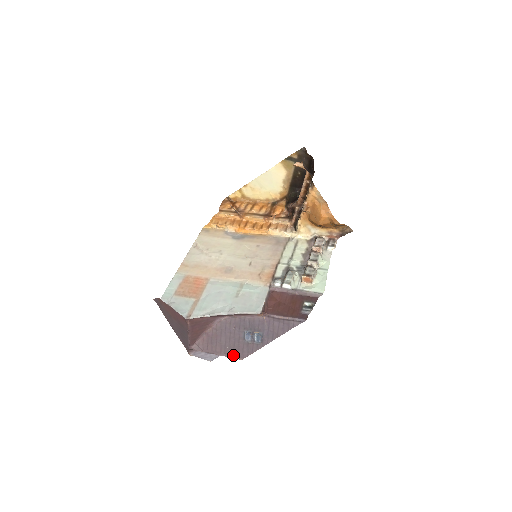
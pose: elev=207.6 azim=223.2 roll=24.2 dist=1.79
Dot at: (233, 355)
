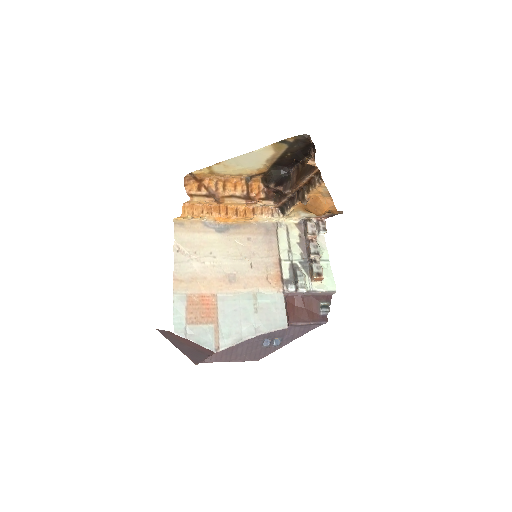
Dot at: (249, 359)
